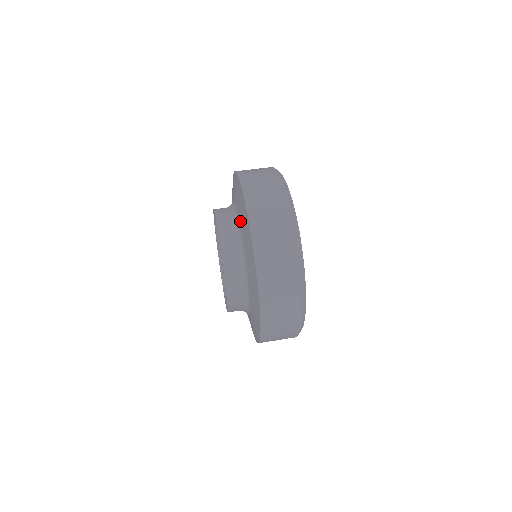
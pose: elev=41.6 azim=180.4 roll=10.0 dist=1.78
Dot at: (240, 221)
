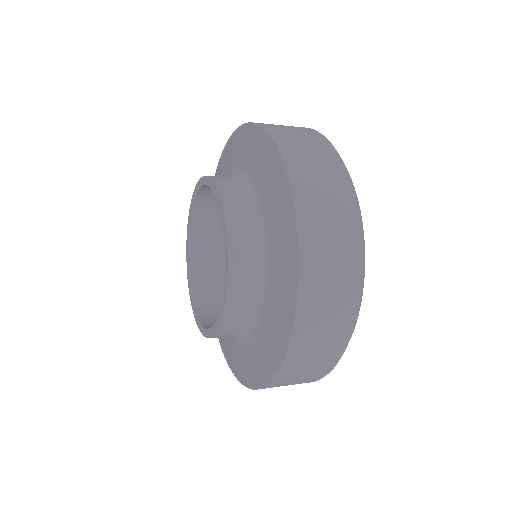
Dot at: (248, 166)
